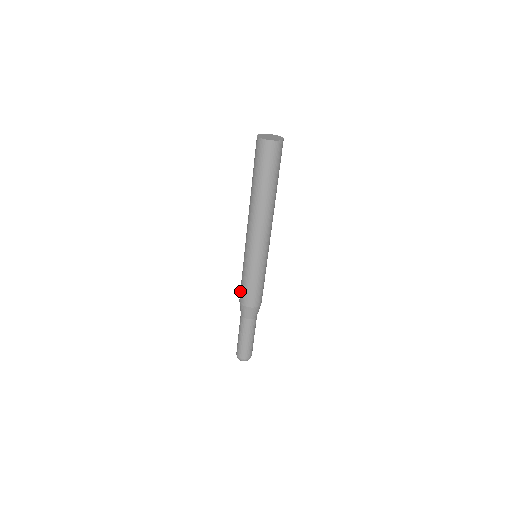
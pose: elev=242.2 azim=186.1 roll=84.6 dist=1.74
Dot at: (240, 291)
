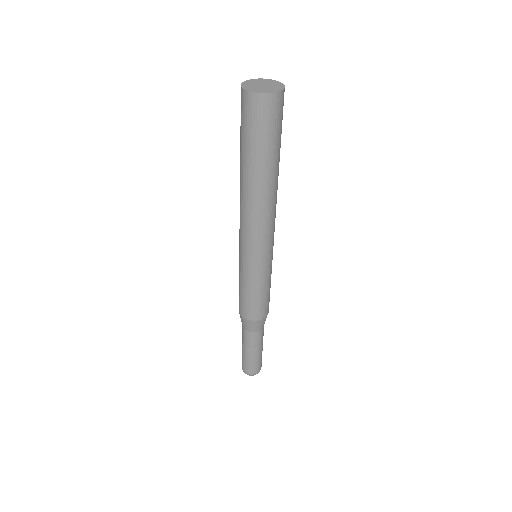
Dot at: (242, 305)
